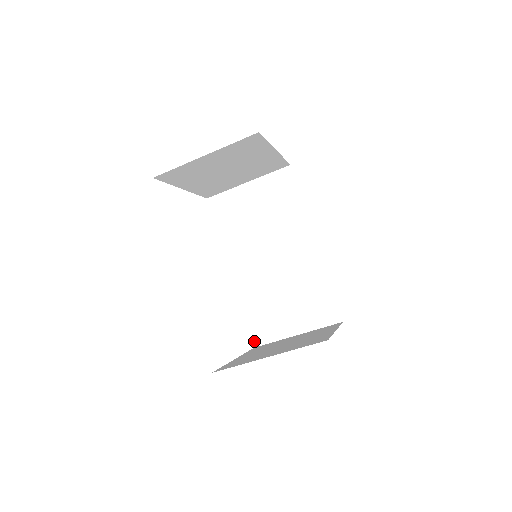
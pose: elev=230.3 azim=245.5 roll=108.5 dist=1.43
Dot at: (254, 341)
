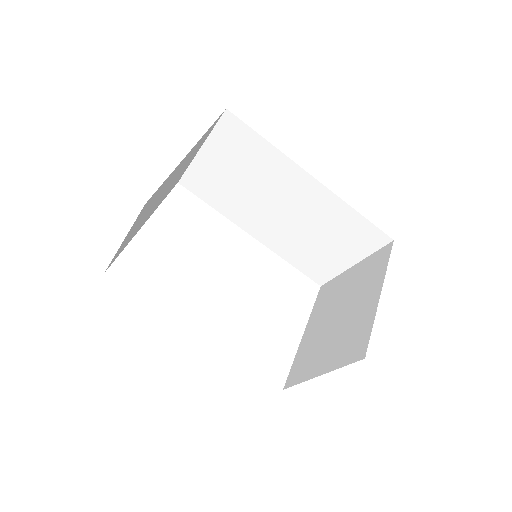
Dot at: (317, 282)
